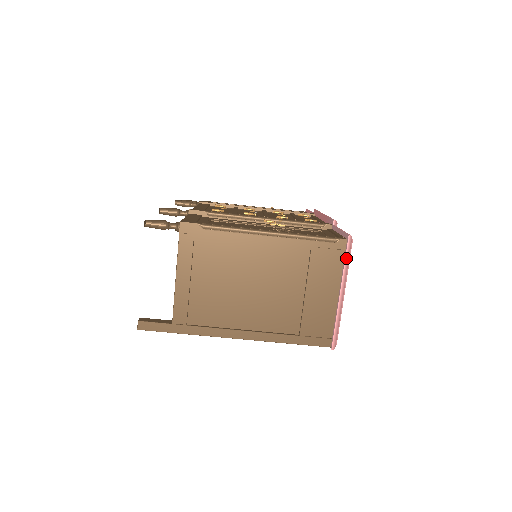
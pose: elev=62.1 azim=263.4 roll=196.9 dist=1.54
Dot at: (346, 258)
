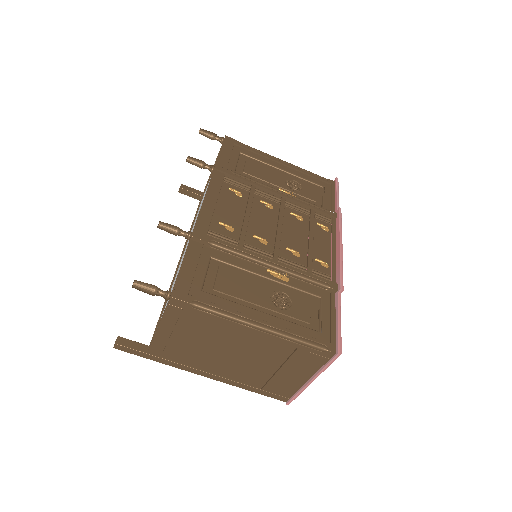
Dot at: (327, 365)
